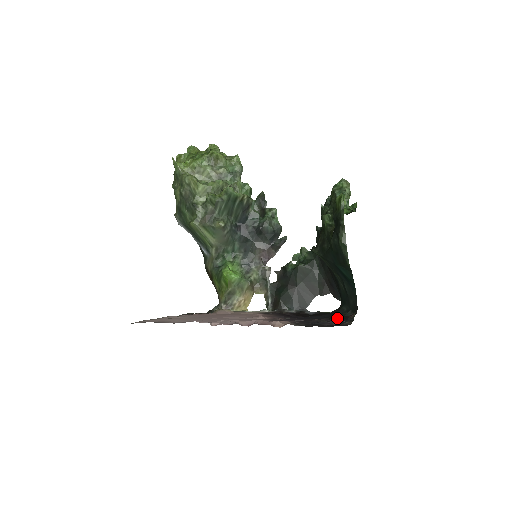
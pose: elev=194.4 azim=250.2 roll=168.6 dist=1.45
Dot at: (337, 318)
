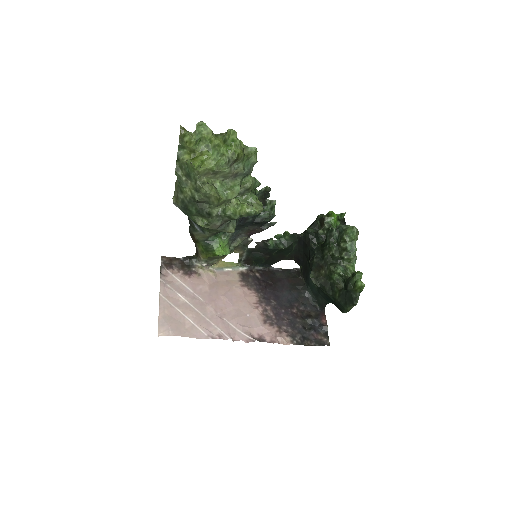
Dot at: (307, 307)
